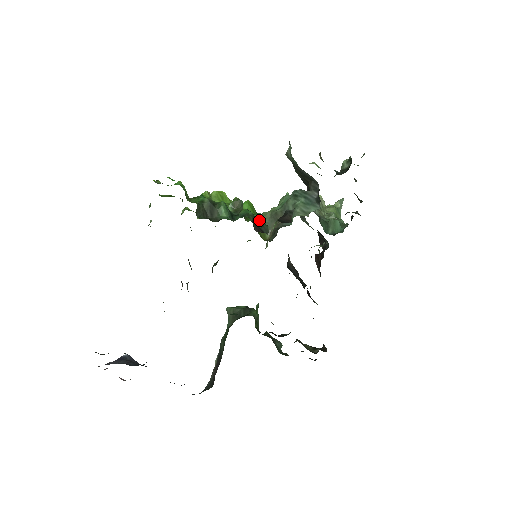
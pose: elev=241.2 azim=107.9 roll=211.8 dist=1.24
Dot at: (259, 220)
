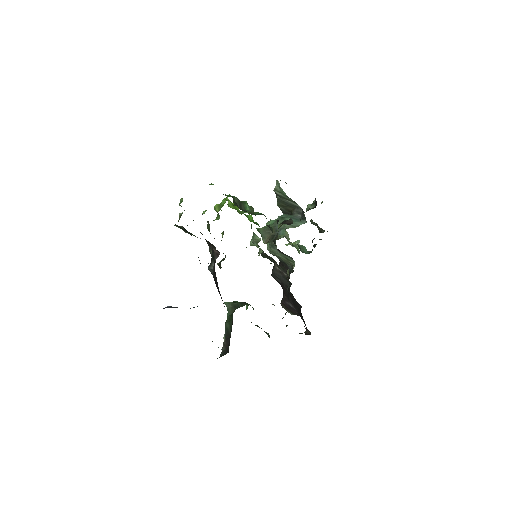
Dot at: (258, 230)
